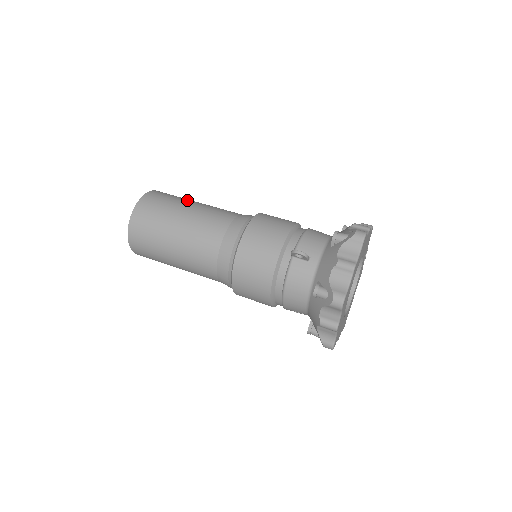
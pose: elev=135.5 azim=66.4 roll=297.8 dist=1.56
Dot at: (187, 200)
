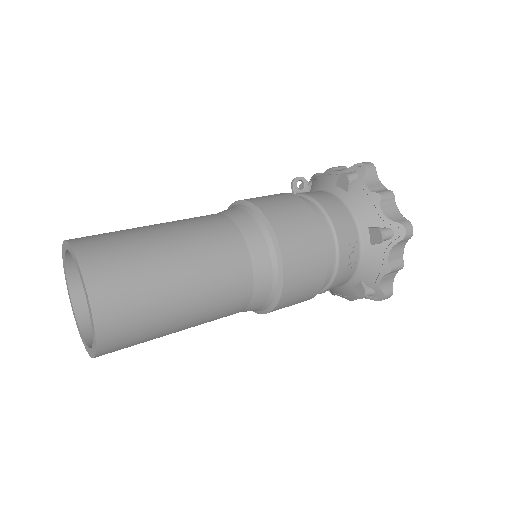
Dot at: occluded
